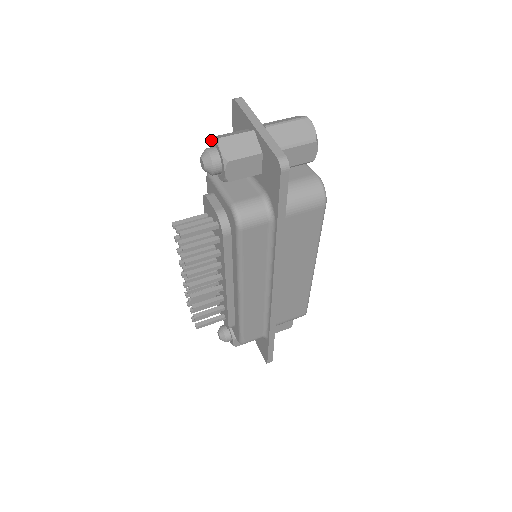
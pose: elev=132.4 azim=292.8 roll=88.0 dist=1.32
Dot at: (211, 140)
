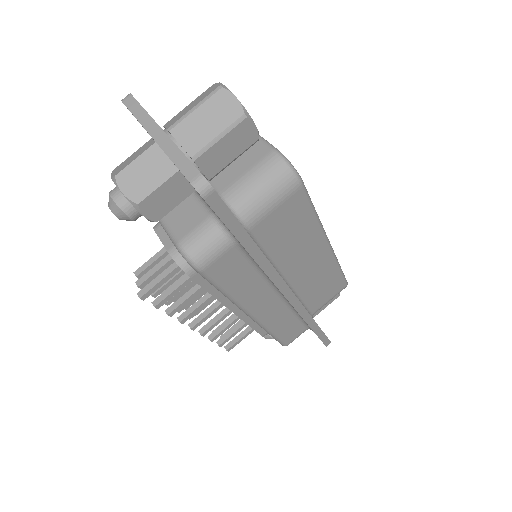
Dot at: occluded
